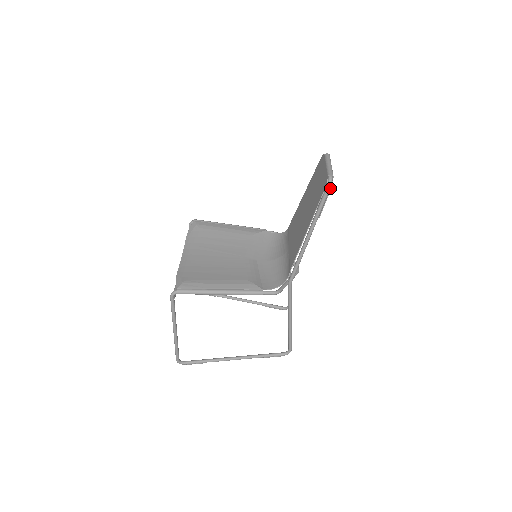
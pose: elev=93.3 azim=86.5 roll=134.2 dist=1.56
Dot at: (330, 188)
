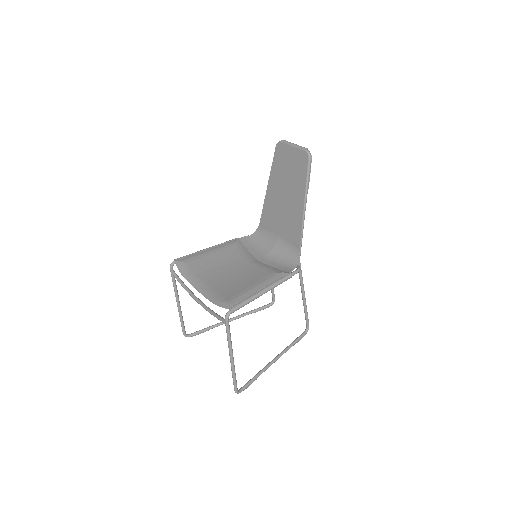
Dot at: (311, 159)
